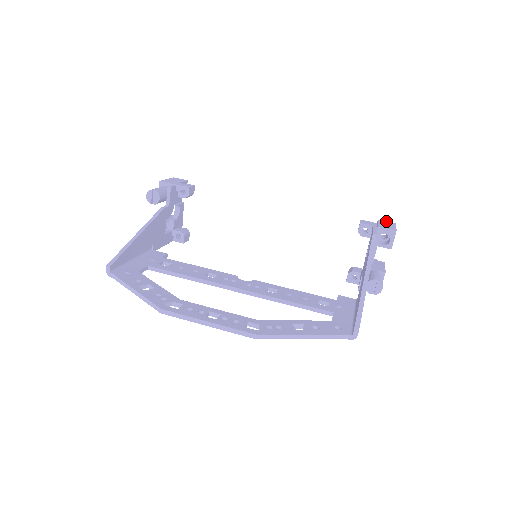
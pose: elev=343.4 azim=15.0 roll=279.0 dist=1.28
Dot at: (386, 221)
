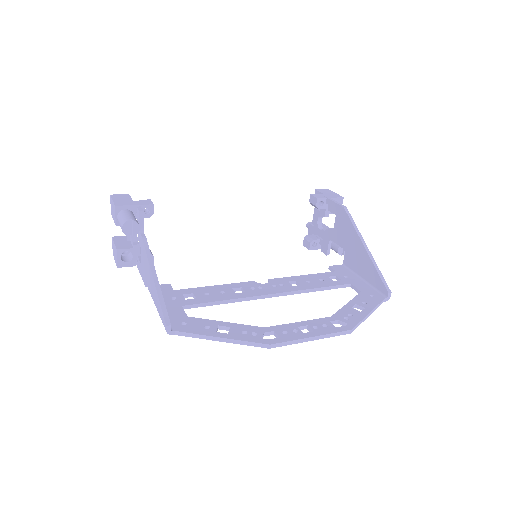
Dot at: (322, 189)
